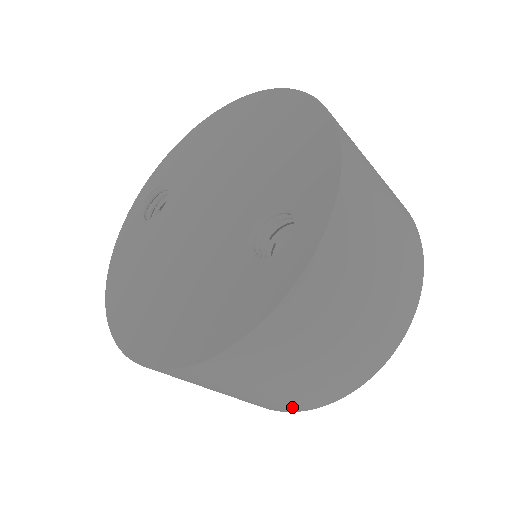
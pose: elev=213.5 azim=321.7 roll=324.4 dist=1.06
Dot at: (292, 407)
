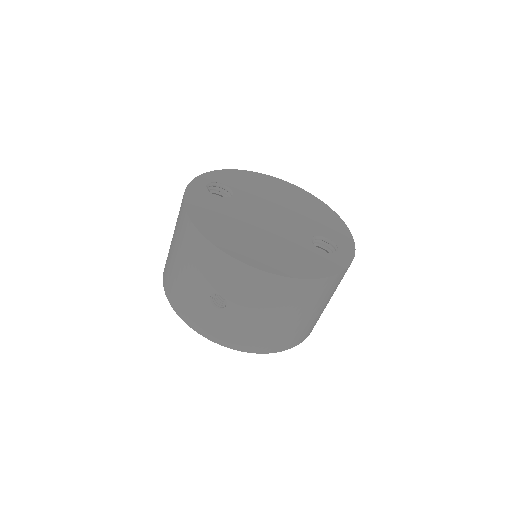
Dot at: (258, 346)
